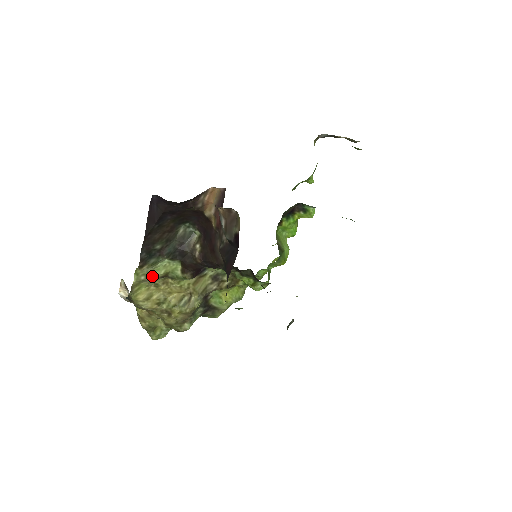
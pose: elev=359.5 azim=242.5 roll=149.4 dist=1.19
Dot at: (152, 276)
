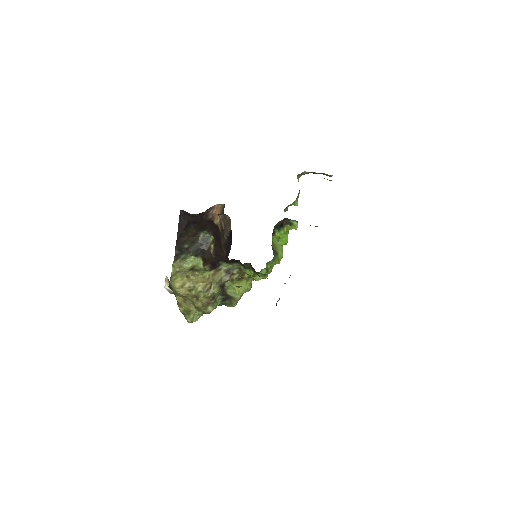
Dot at: (184, 268)
